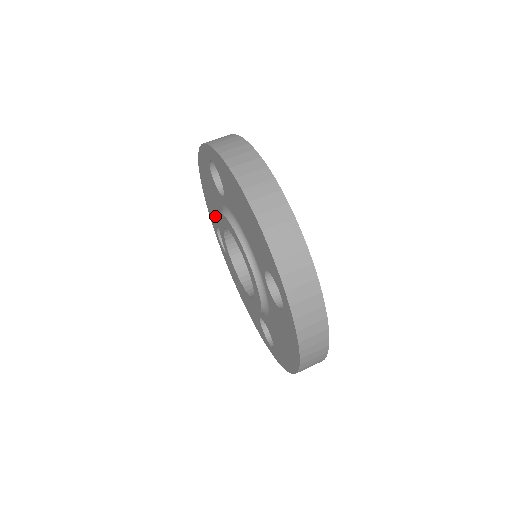
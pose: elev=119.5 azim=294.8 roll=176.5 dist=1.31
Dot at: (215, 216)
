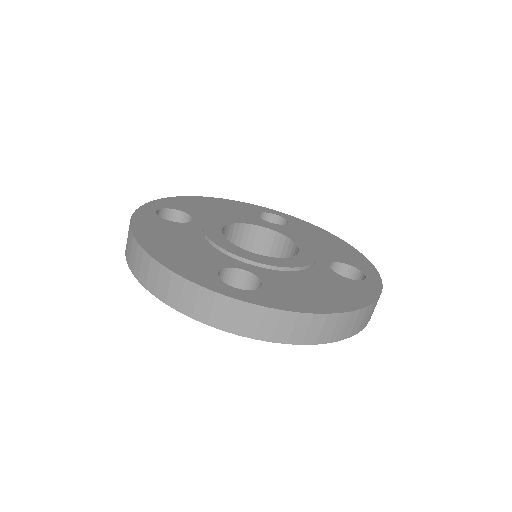
Dot at: occluded
